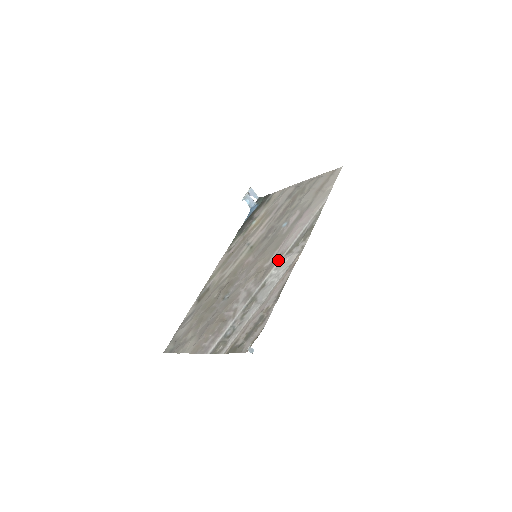
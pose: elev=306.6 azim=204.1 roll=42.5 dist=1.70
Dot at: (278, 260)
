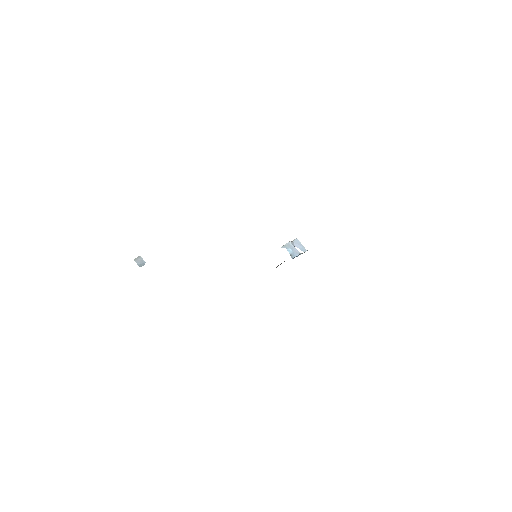
Dot at: occluded
